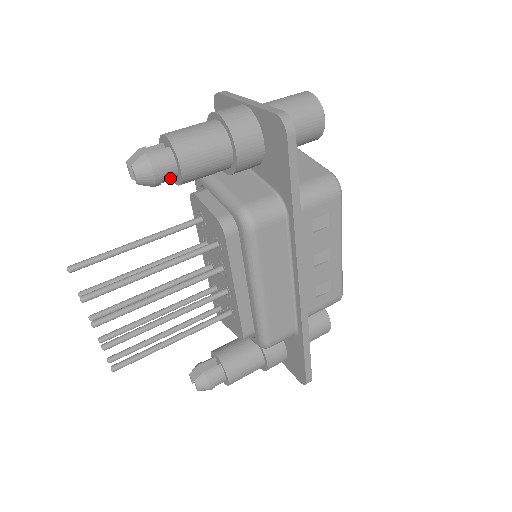
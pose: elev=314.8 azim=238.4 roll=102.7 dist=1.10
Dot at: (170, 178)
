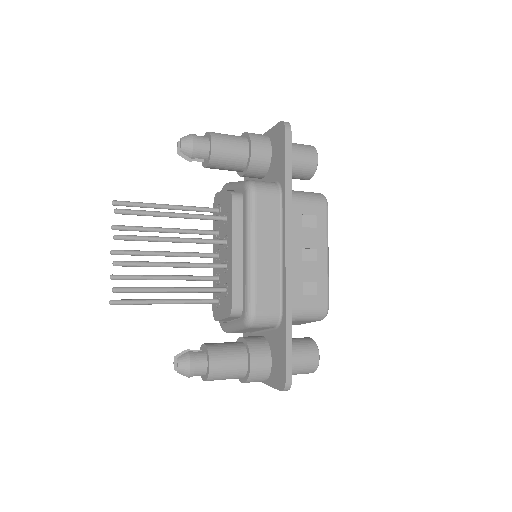
Dot at: (203, 155)
